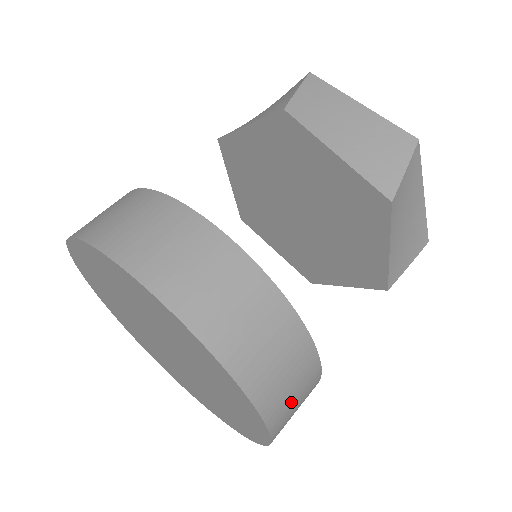
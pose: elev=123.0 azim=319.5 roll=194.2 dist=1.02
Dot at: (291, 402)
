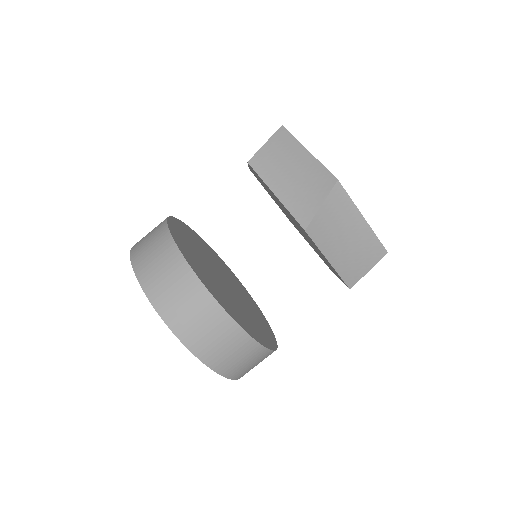
Dot at: occluded
